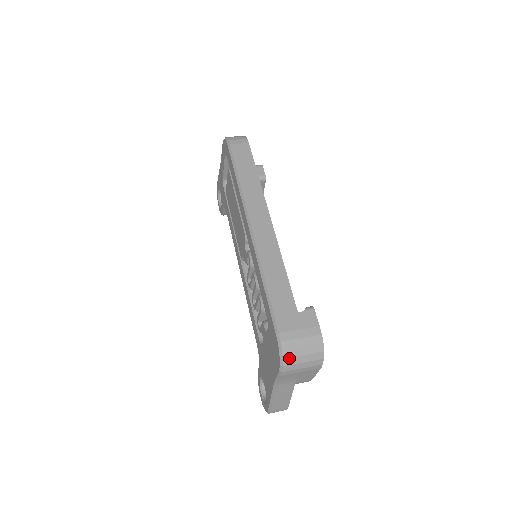
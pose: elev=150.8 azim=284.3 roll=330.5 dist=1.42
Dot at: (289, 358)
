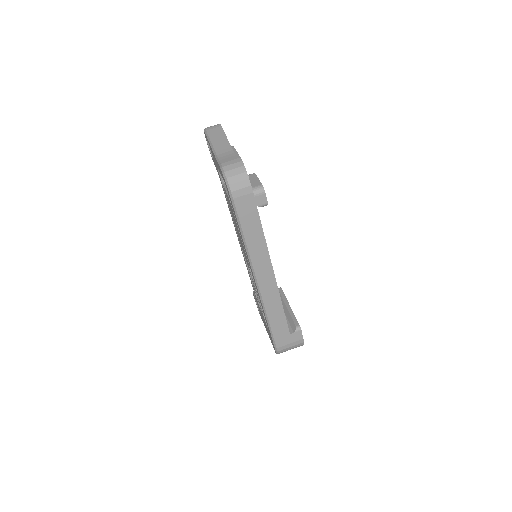
Dot at: occluded
